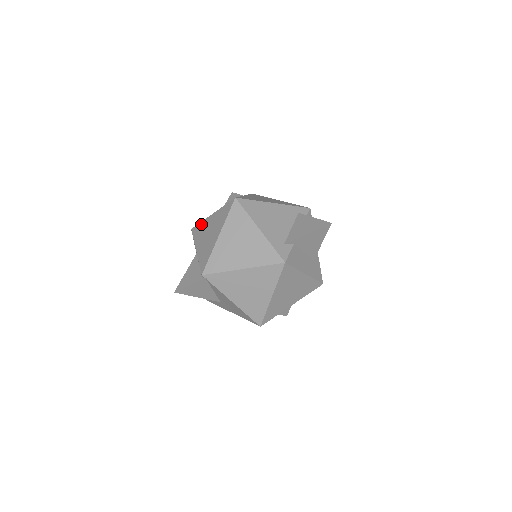
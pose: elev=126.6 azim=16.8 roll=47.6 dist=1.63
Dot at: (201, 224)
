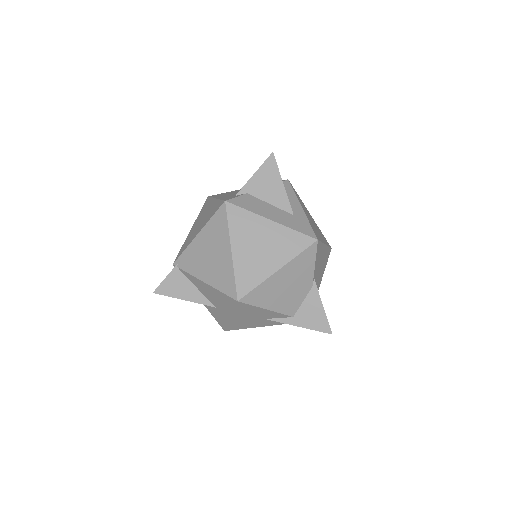
Dot at: occluded
